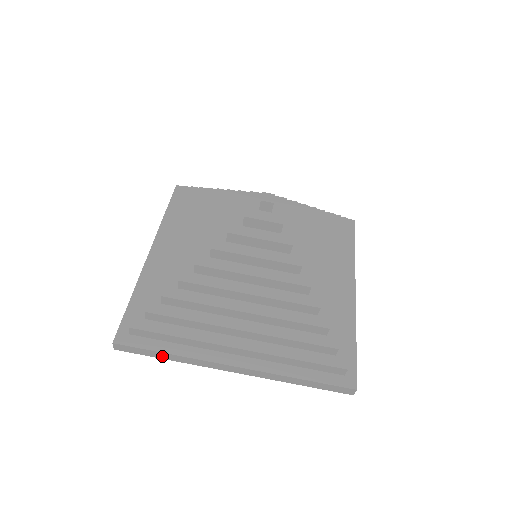
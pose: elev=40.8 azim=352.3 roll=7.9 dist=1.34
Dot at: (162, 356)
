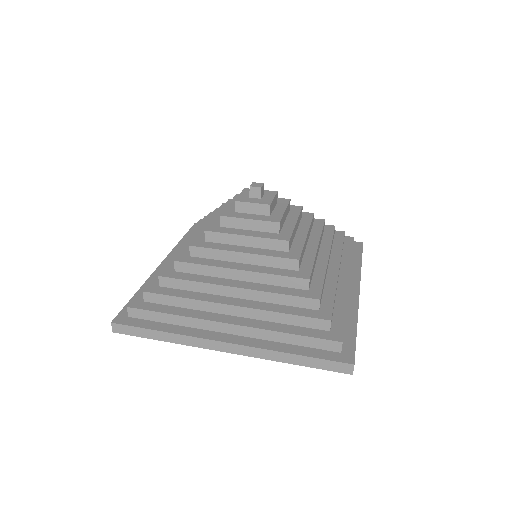
Dot at: (156, 336)
